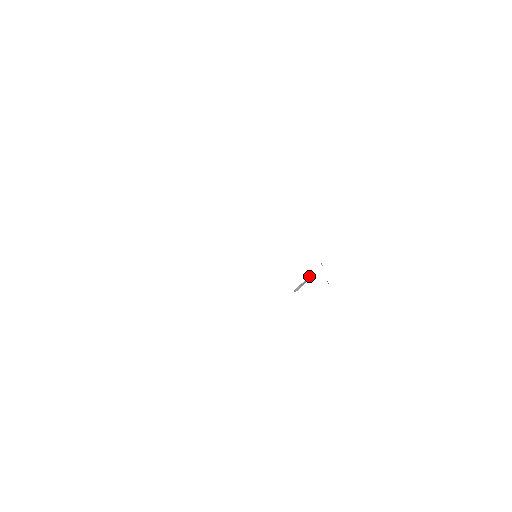
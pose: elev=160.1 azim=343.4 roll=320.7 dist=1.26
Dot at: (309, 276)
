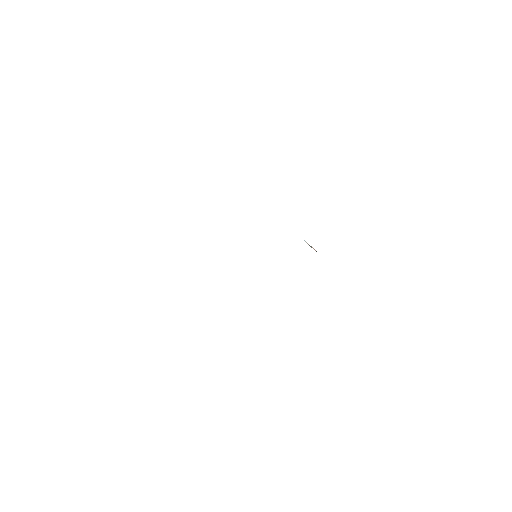
Dot at: (315, 250)
